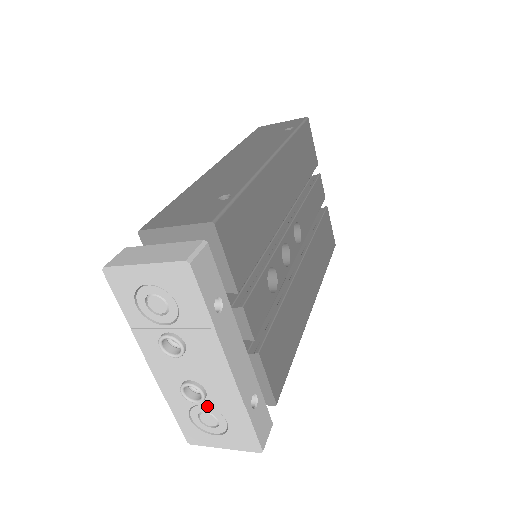
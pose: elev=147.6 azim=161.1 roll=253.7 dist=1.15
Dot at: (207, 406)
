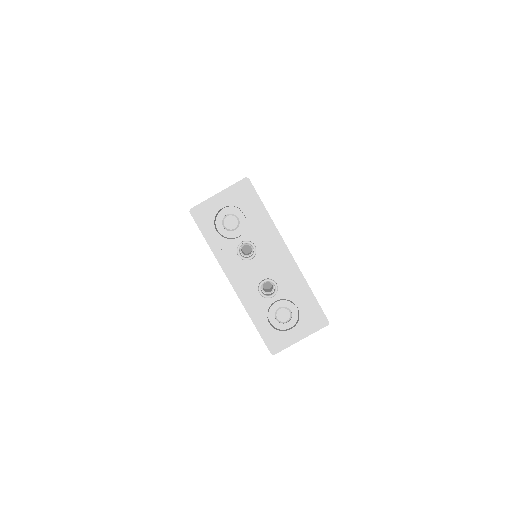
Dot at: (280, 300)
